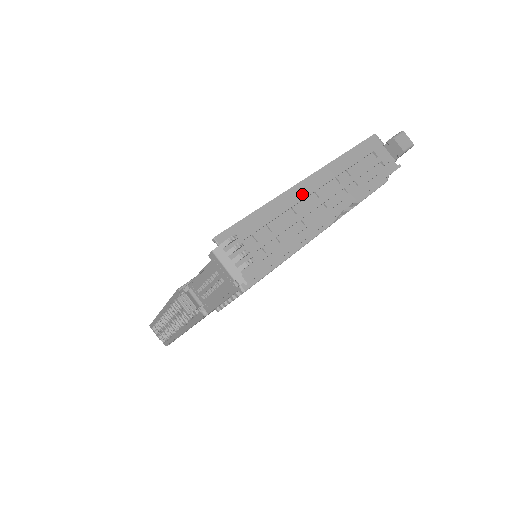
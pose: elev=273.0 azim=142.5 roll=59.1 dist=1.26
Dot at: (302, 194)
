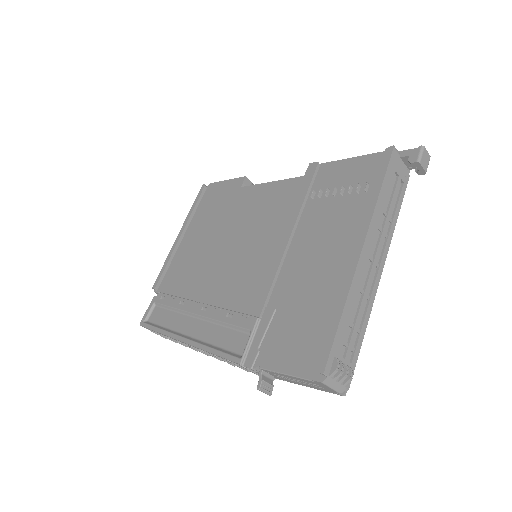
Dot at: (363, 270)
